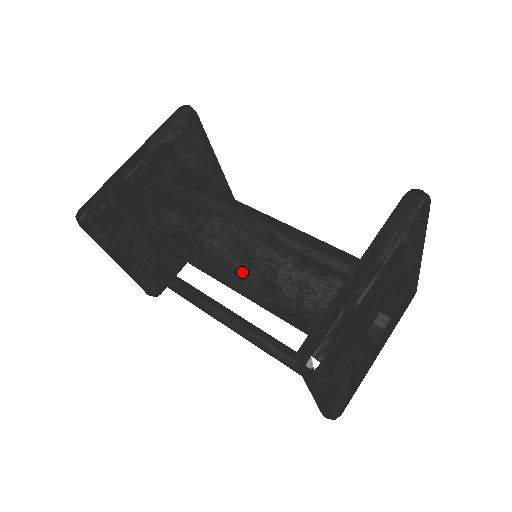
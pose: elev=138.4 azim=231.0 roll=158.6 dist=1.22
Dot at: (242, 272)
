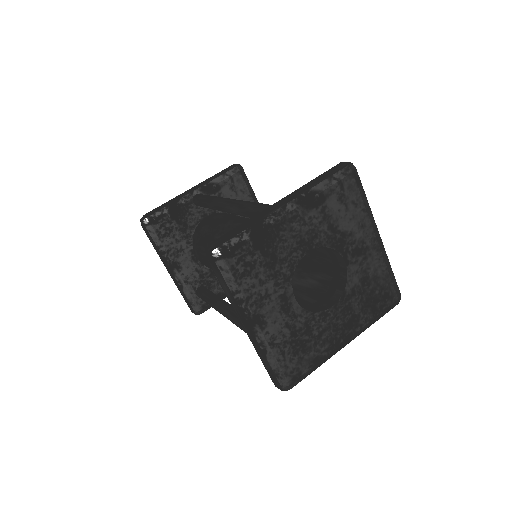
Dot at: occluded
